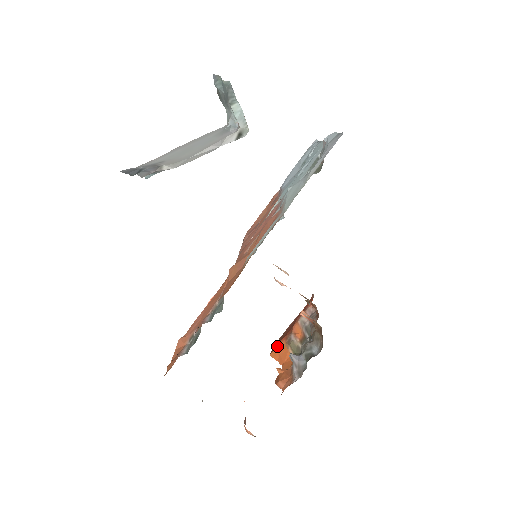
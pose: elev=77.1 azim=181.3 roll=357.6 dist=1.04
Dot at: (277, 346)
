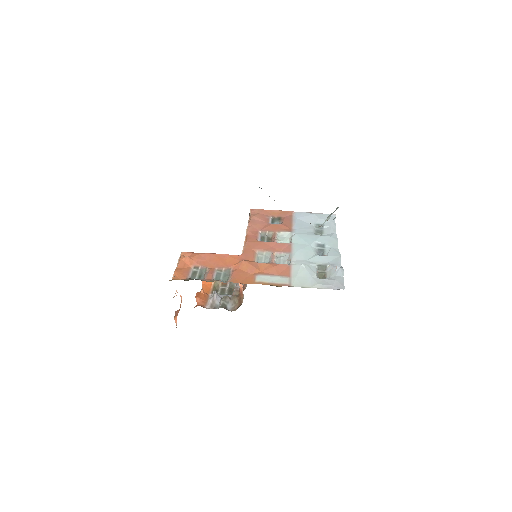
Dot at: occluded
